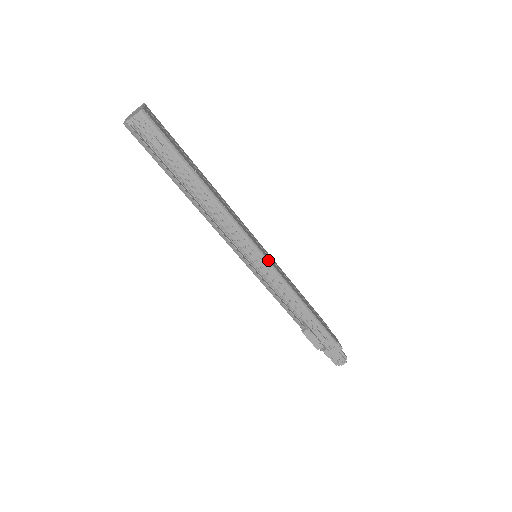
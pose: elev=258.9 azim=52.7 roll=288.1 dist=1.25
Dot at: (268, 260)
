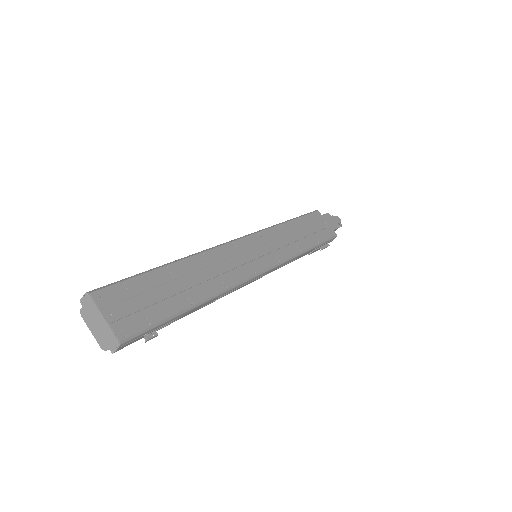
Dot at: (274, 266)
